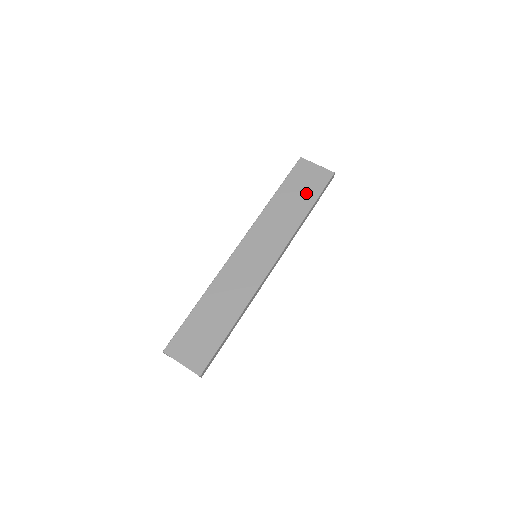
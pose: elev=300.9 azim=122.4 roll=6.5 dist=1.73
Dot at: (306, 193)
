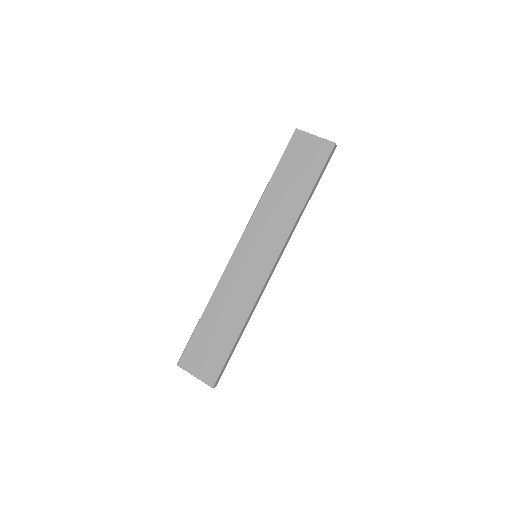
Dot at: (304, 174)
